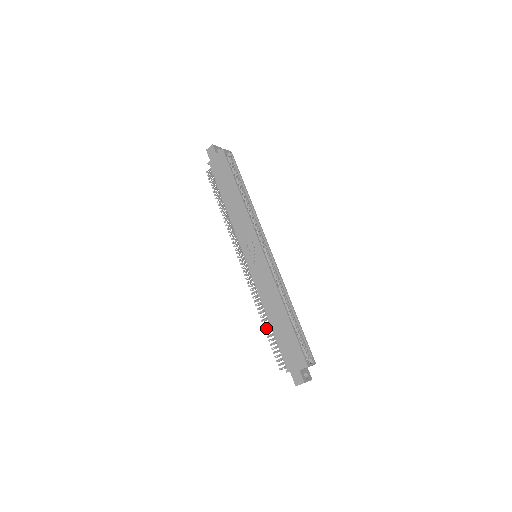
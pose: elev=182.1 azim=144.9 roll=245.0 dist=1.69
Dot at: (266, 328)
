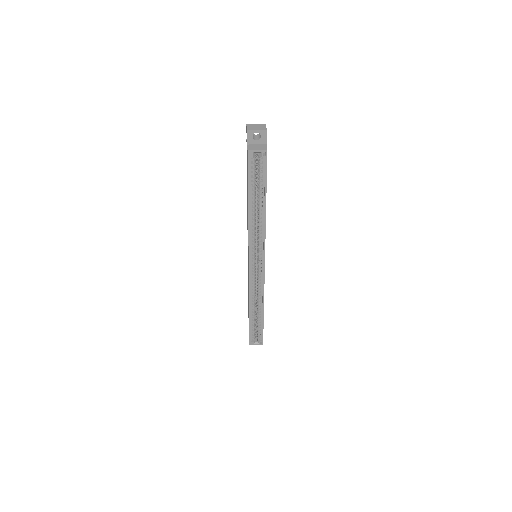
Dot at: occluded
